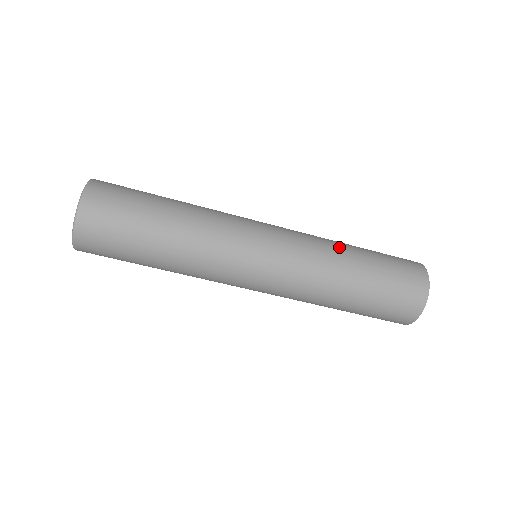
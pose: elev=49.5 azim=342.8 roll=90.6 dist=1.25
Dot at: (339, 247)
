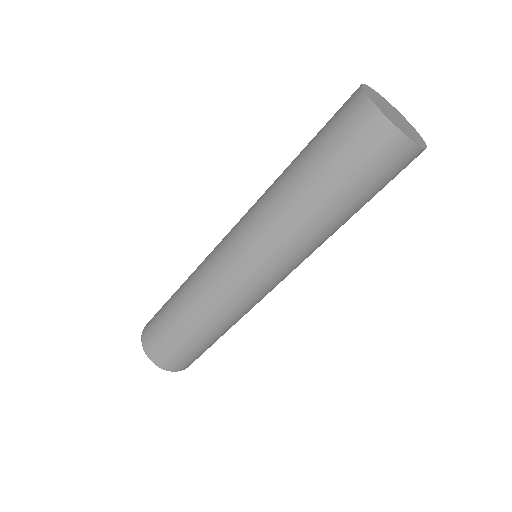
Dot at: occluded
